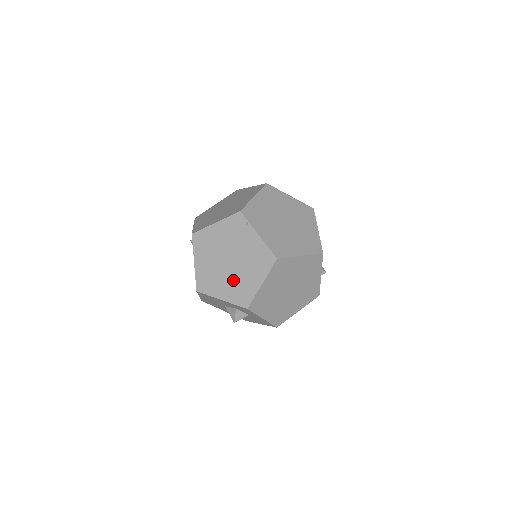
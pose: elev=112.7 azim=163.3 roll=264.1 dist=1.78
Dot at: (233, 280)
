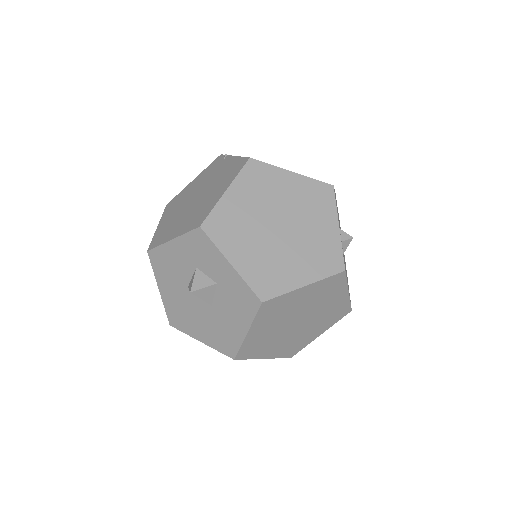
Dot at: (193, 211)
